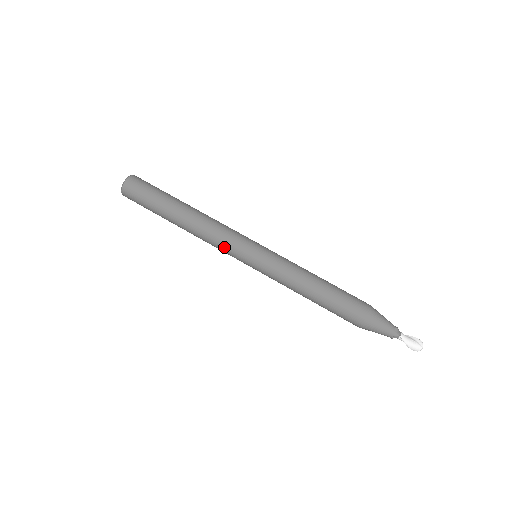
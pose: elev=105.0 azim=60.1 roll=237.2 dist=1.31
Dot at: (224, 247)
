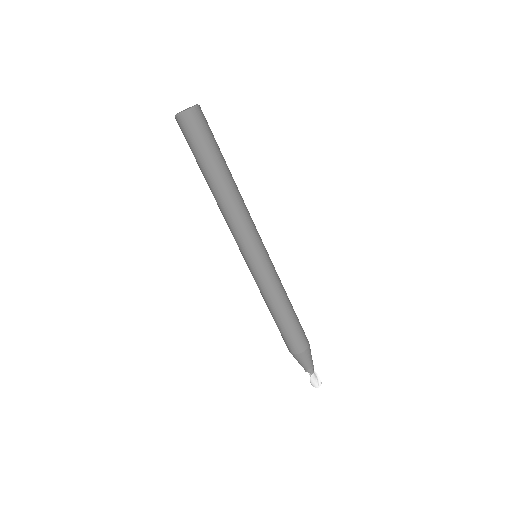
Dot at: (236, 236)
